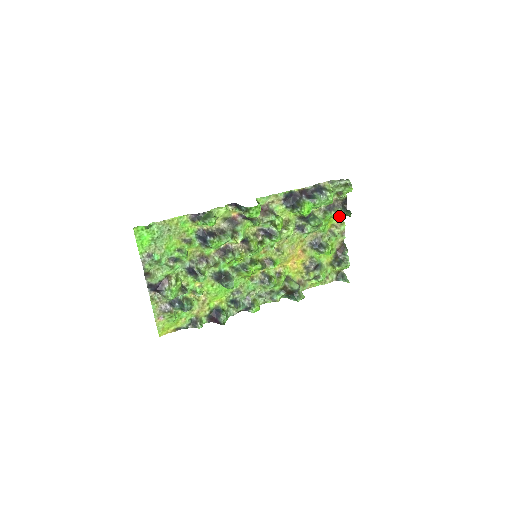
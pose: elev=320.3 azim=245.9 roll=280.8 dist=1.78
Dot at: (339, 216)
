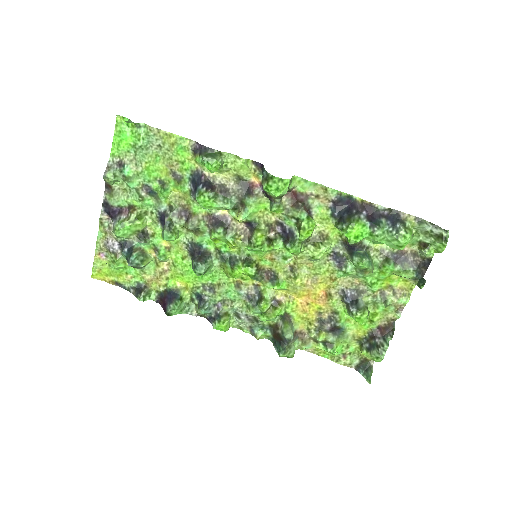
Dot at: (407, 280)
